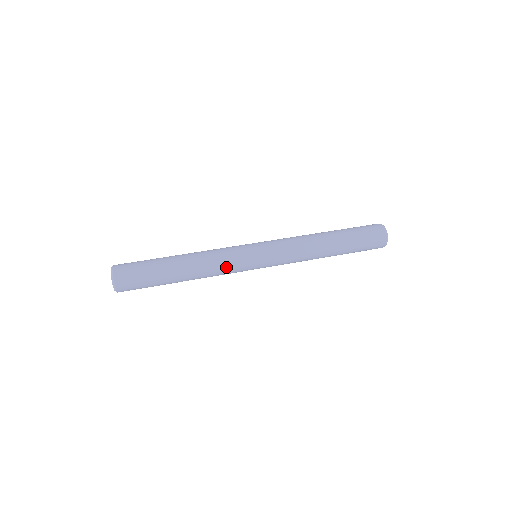
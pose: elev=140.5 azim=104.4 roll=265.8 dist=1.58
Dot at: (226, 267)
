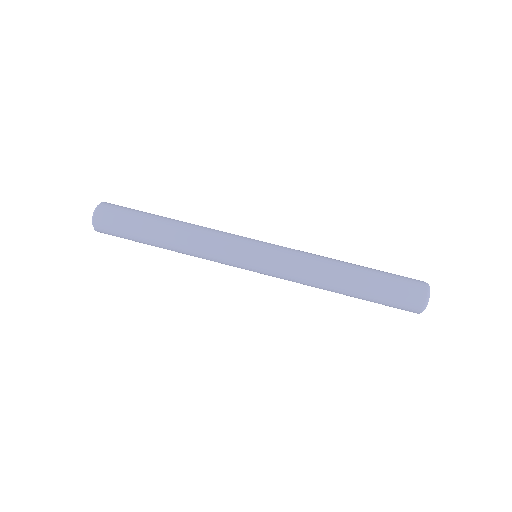
Dot at: (215, 247)
